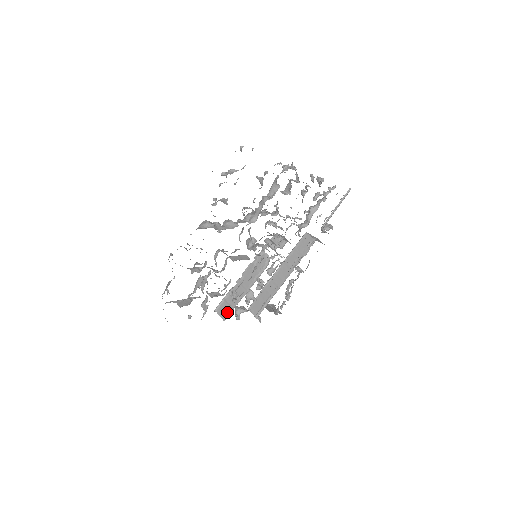
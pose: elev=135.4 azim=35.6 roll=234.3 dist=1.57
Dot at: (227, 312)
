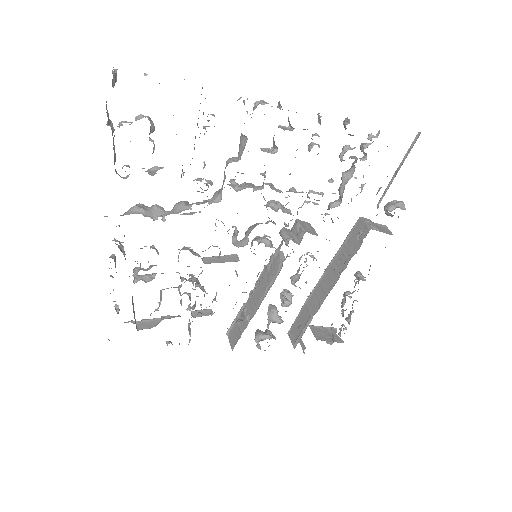
Dot at: (236, 338)
